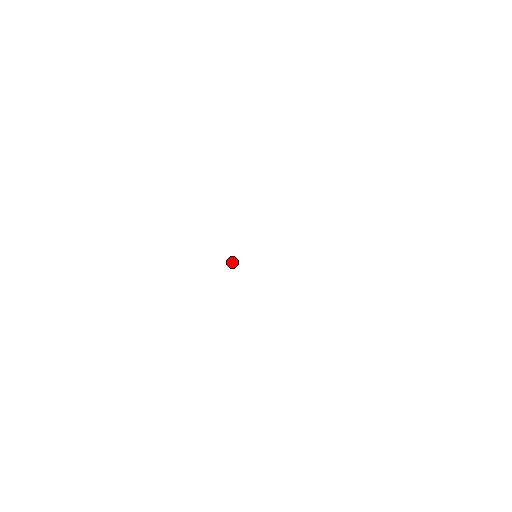
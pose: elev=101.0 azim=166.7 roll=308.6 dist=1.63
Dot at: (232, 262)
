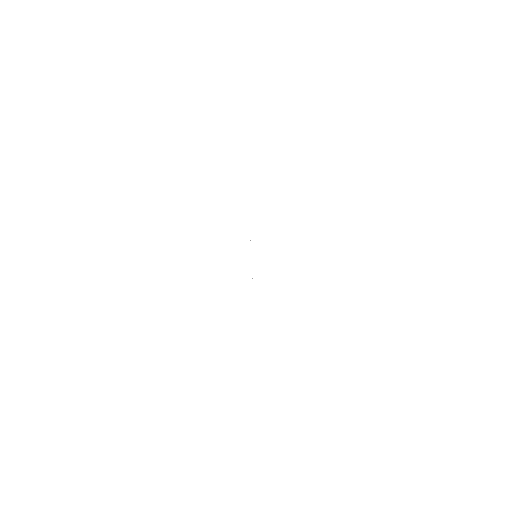
Dot at: occluded
